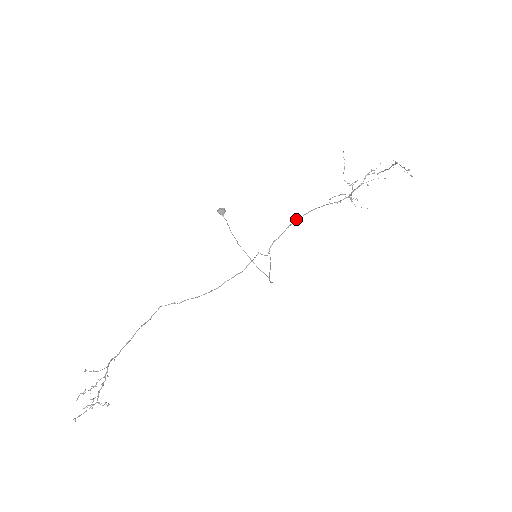
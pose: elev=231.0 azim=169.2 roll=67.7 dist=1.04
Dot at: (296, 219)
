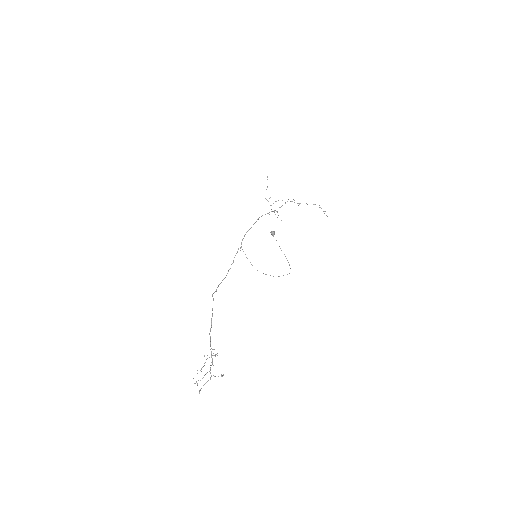
Dot at: (253, 224)
